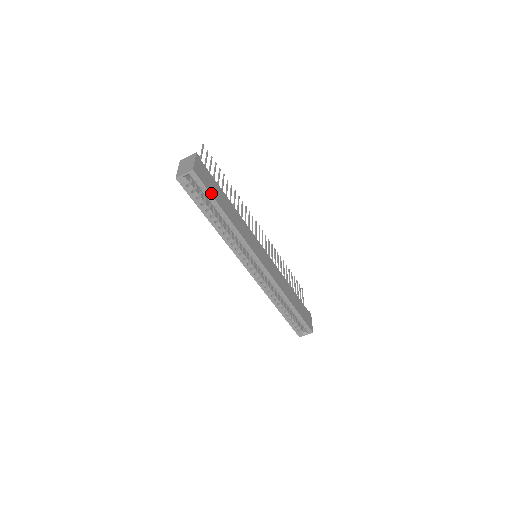
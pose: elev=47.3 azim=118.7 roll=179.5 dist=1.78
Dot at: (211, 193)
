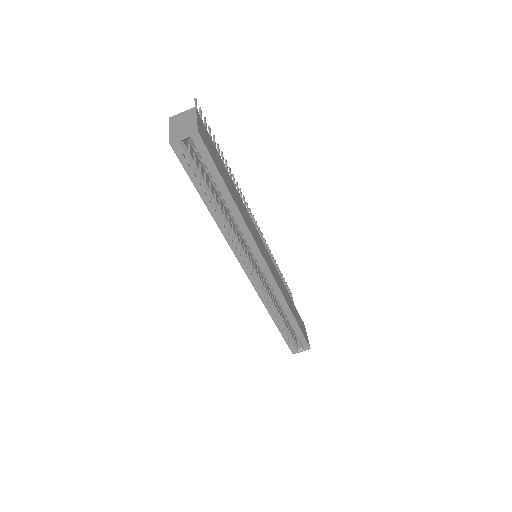
Dot at: (217, 168)
